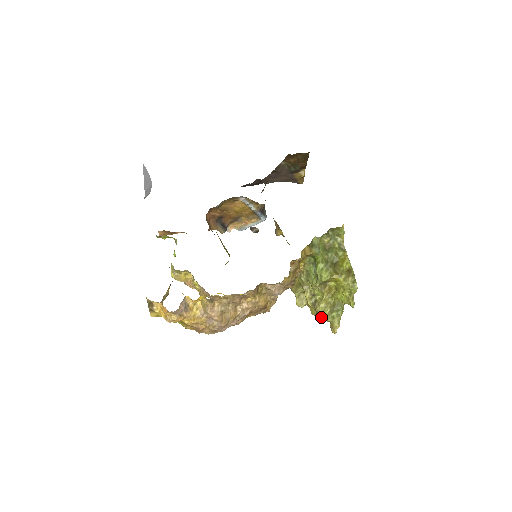
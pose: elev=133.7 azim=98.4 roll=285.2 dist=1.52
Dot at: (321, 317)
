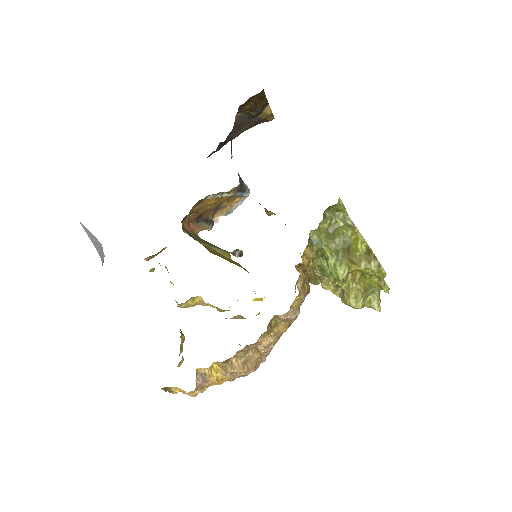
Dot at: occluded
